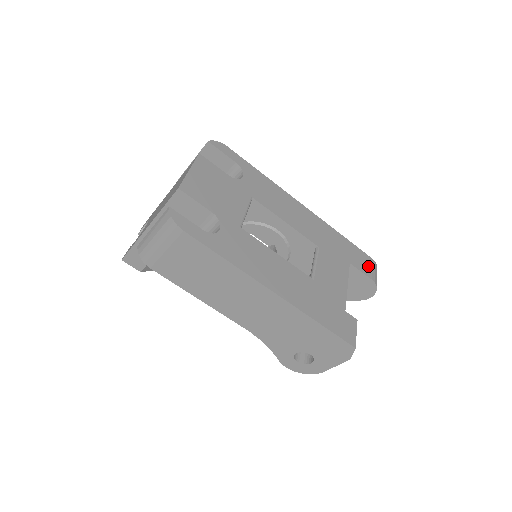
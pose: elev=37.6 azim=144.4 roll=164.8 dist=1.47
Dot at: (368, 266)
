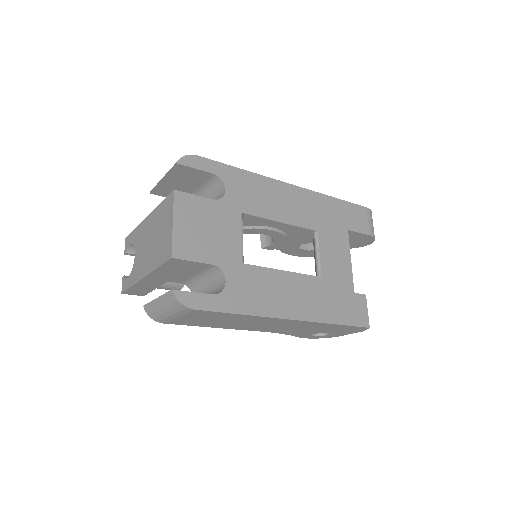
Dot at: (364, 220)
